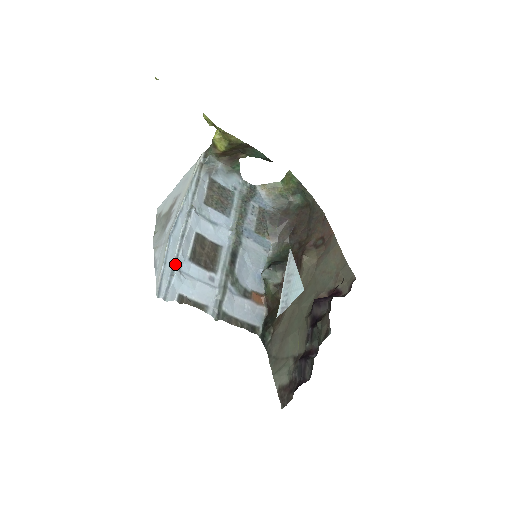
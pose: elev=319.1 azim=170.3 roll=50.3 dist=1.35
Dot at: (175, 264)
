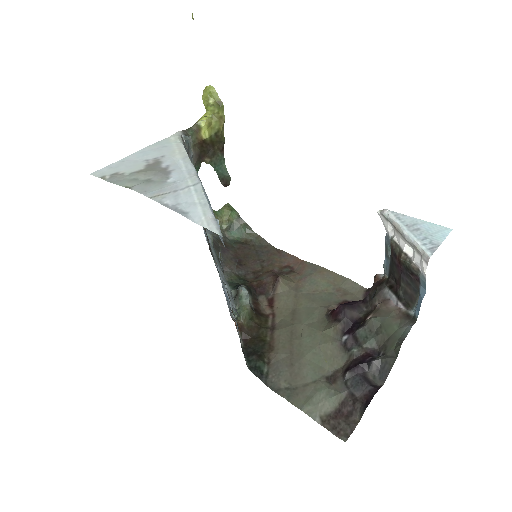
Dot at: occluded
